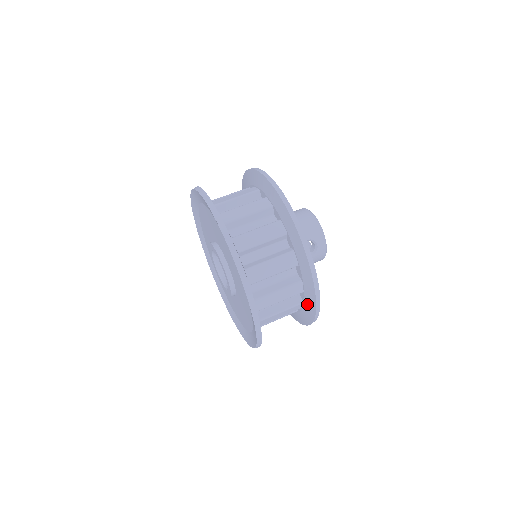
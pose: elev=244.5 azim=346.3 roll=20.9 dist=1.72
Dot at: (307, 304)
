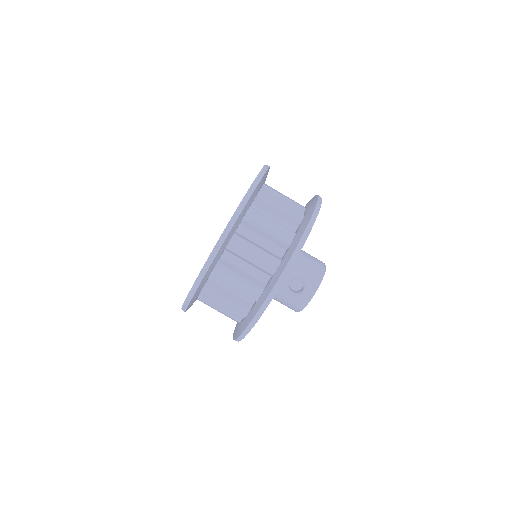
Dot at: (250, 314)
